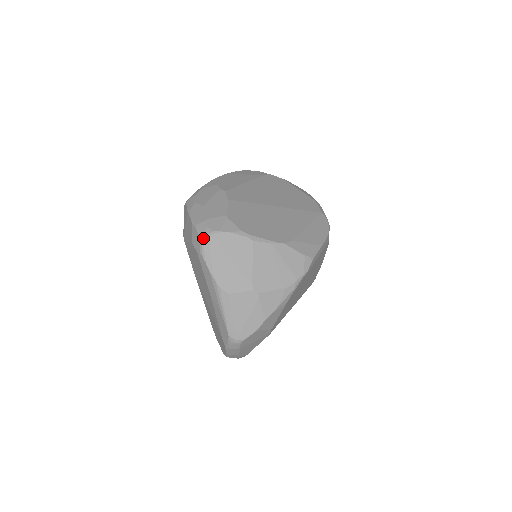
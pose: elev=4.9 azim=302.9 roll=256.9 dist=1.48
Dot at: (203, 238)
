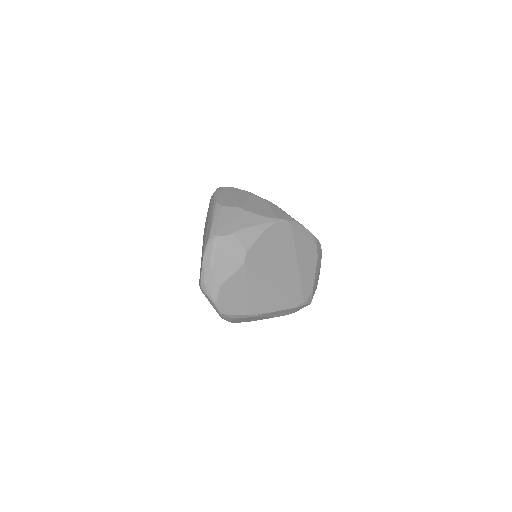
Dot at: (219, 188)
